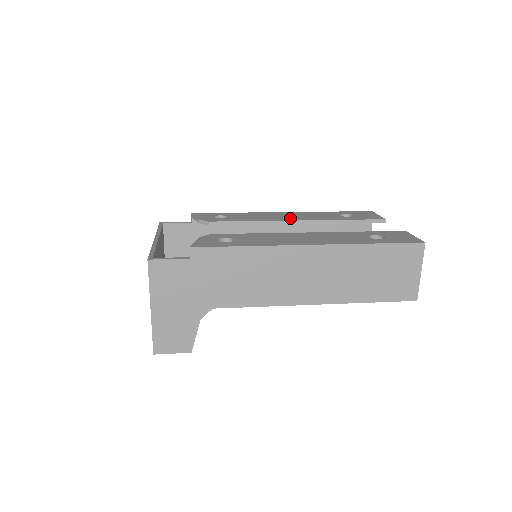
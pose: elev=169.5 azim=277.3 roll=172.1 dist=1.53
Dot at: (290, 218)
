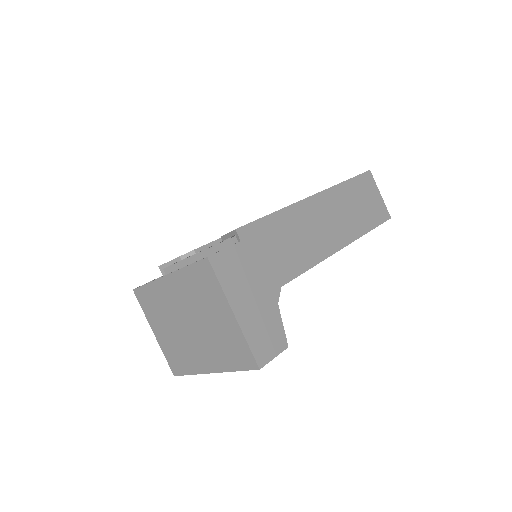
Dot at: occluded
